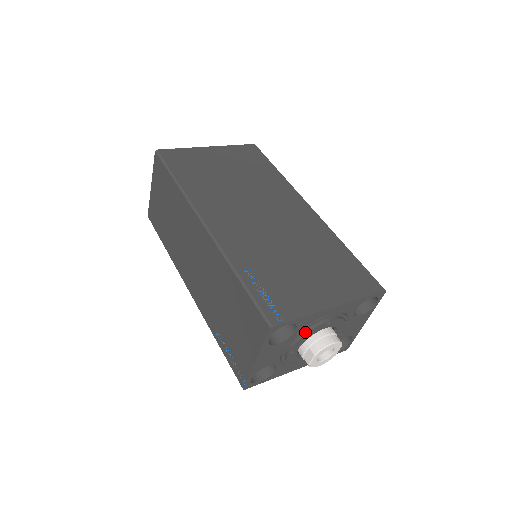
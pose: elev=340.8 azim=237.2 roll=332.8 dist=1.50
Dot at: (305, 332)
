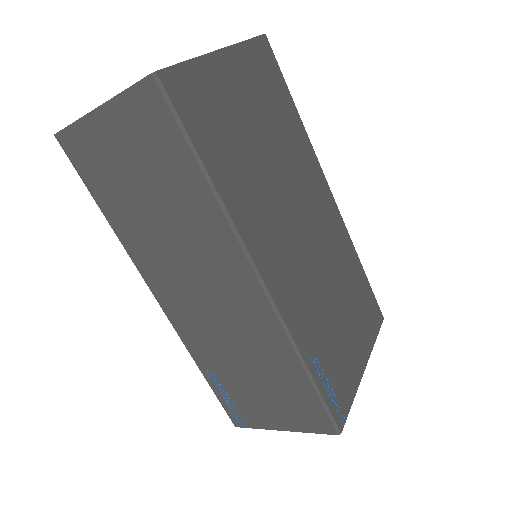
Dot at: occluded
